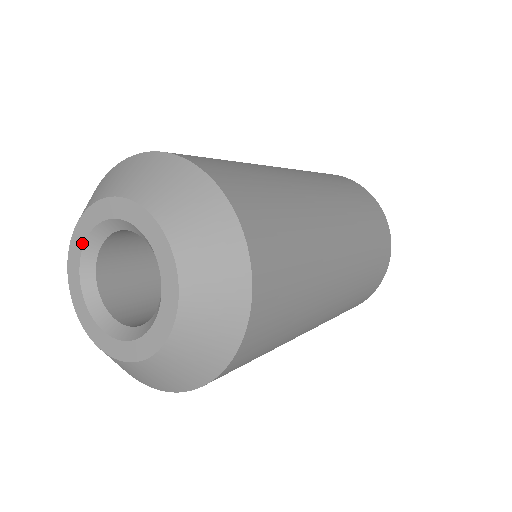
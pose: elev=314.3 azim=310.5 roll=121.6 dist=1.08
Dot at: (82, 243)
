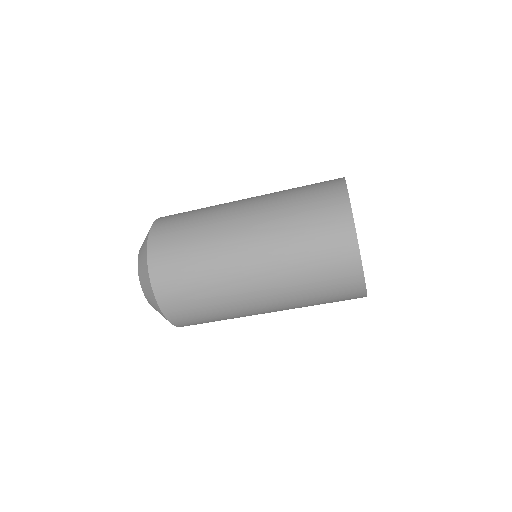
Dot at: occluded
